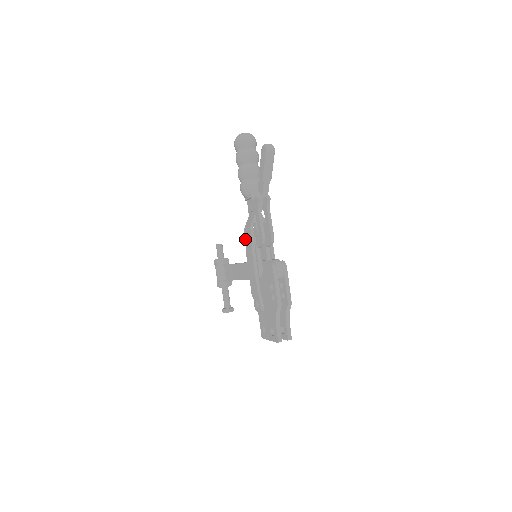
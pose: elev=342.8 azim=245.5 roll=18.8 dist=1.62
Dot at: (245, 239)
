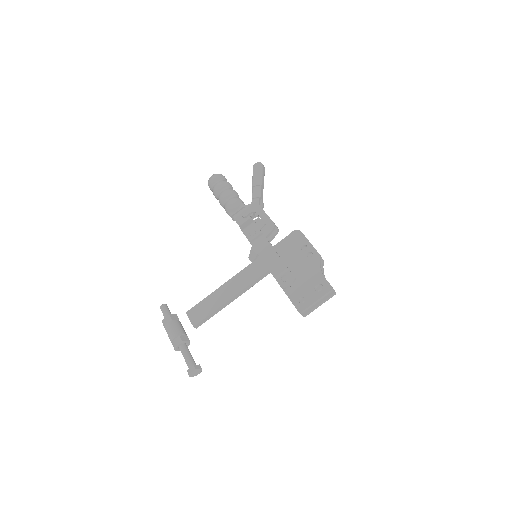
Dot at: (246, 237)
